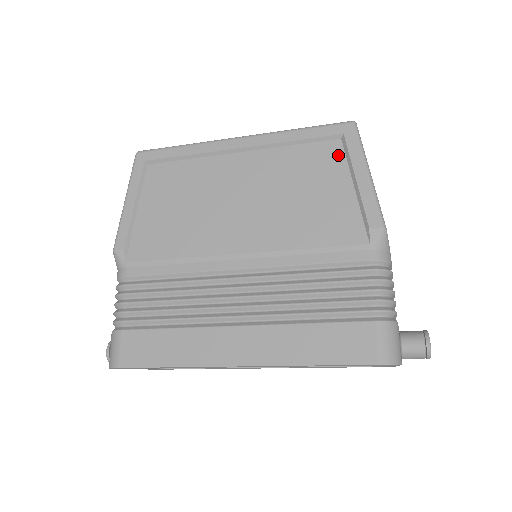
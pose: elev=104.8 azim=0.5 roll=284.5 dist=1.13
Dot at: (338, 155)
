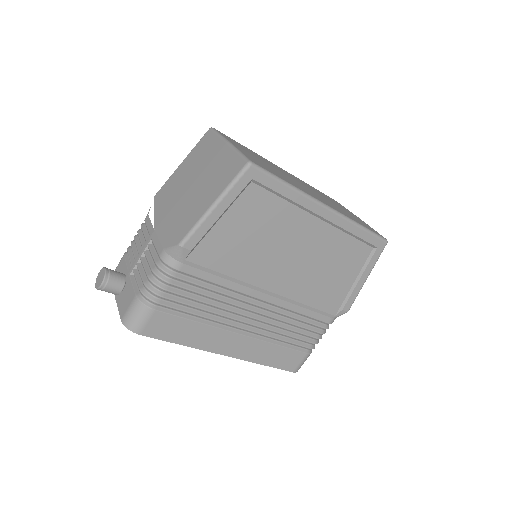
Dot at: (364, 258)
